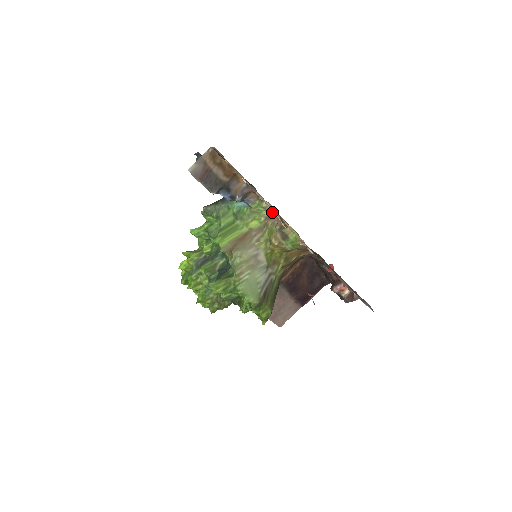
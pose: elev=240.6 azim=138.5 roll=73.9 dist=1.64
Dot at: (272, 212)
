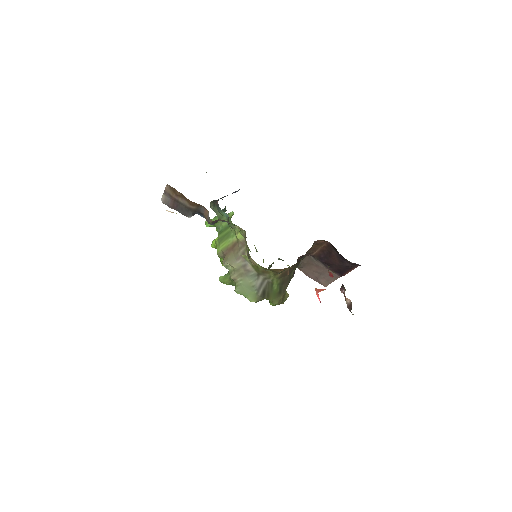
Dot at: (245, 234)
